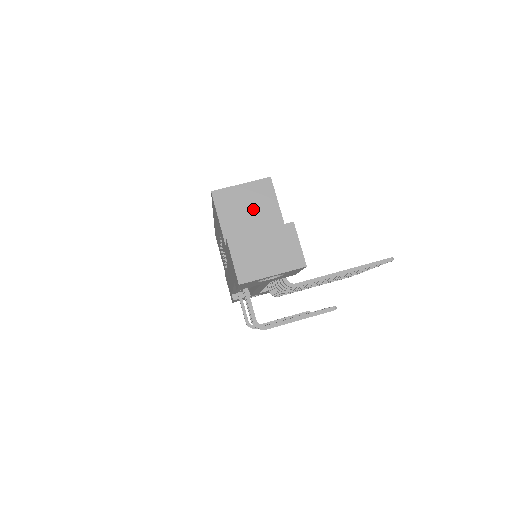
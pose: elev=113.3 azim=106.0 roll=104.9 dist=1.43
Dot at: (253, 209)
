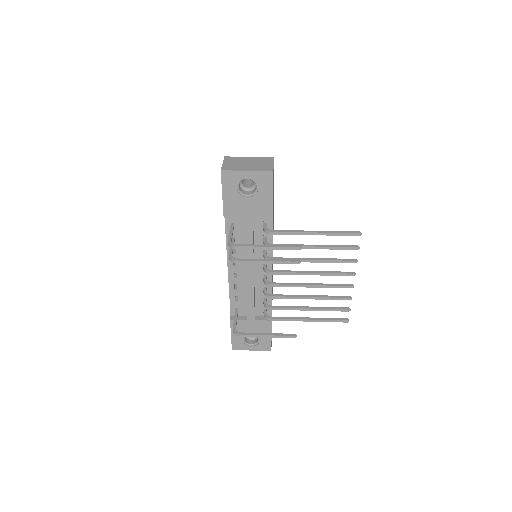
Dot at: occluded
